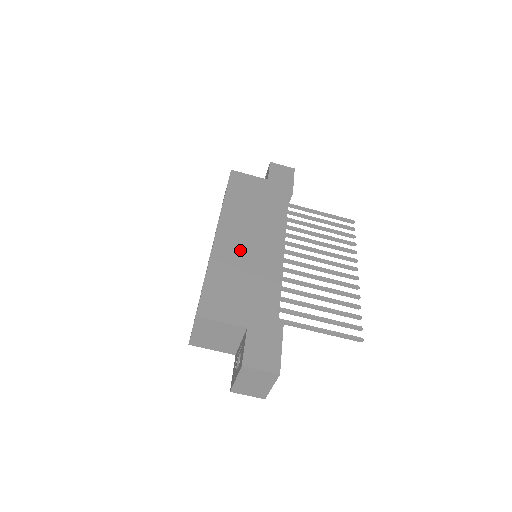
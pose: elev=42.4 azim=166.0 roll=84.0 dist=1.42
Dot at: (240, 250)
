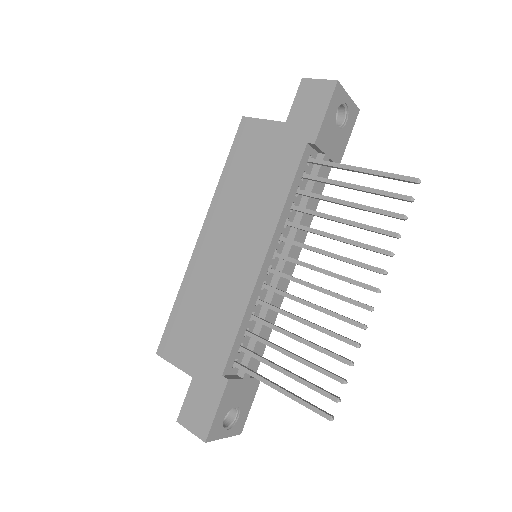
Dot at: (215, 265)
